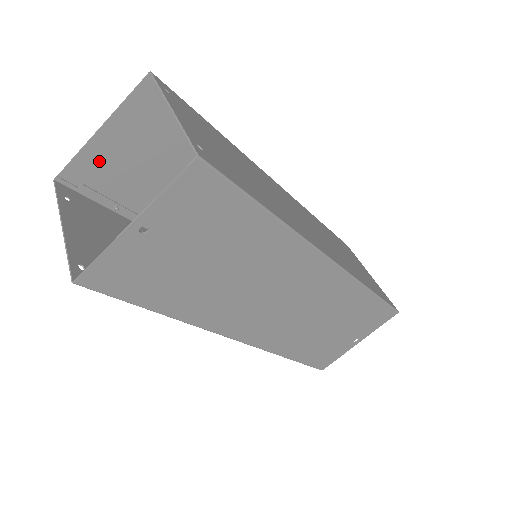
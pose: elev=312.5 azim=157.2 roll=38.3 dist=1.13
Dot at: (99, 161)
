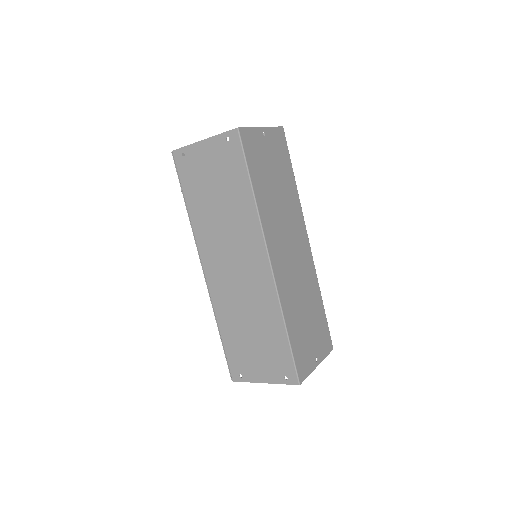
Dot at: occluded
